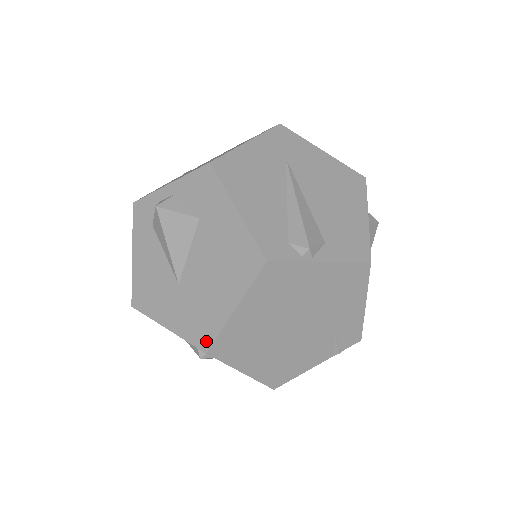
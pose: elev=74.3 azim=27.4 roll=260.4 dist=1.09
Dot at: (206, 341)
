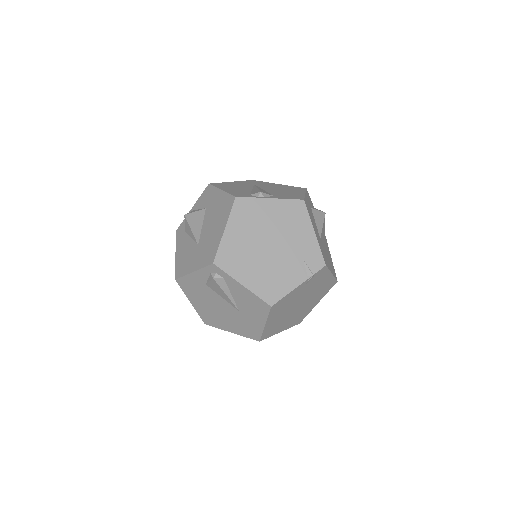
Dot at: (212, 257)
